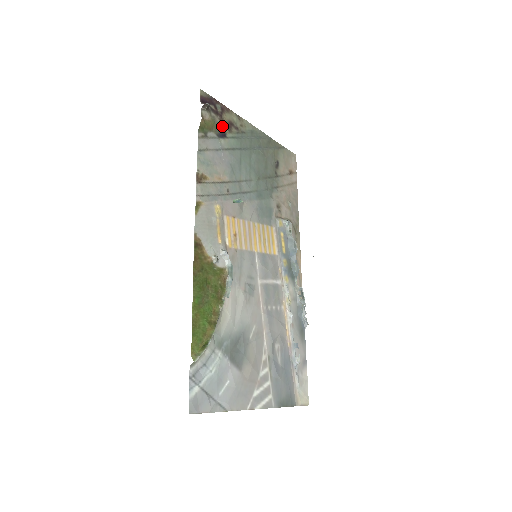
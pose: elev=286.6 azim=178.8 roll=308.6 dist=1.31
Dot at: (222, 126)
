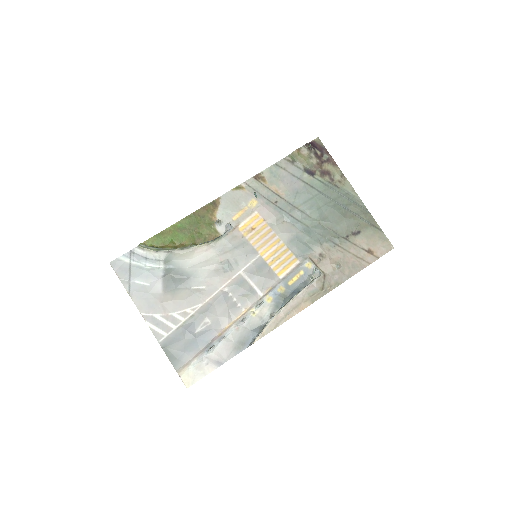
Dot at: (316, 168)
